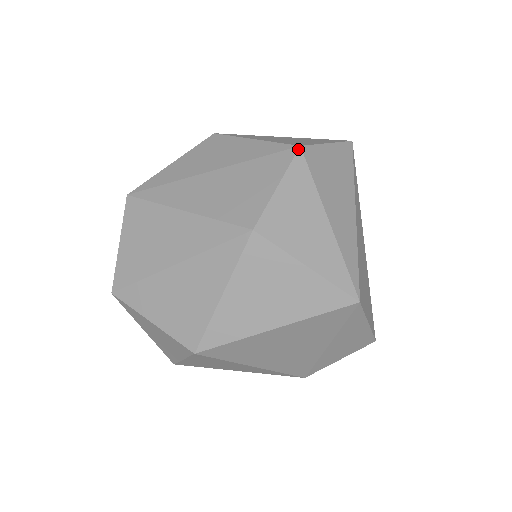
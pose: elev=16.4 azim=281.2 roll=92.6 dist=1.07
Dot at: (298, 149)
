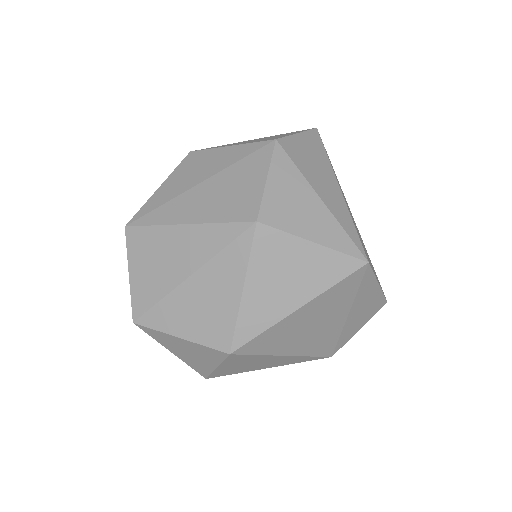
Dot at: (275, 142)
